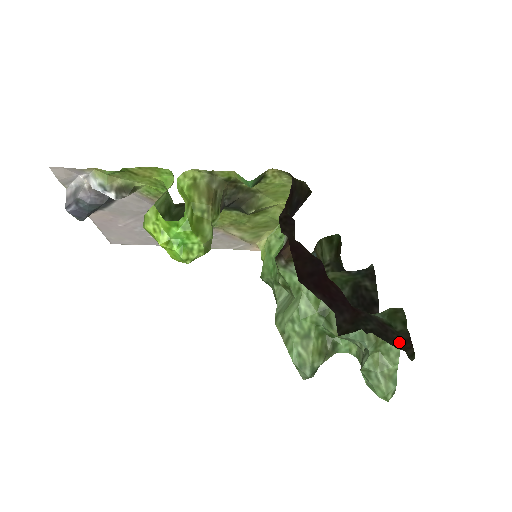
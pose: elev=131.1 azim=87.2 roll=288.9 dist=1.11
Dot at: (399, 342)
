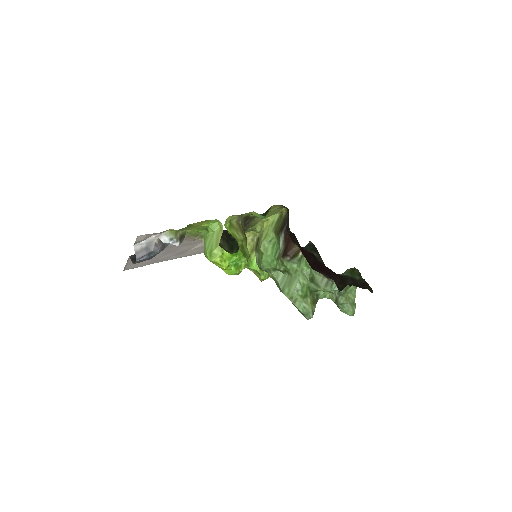
Dot at: (363, 286)
